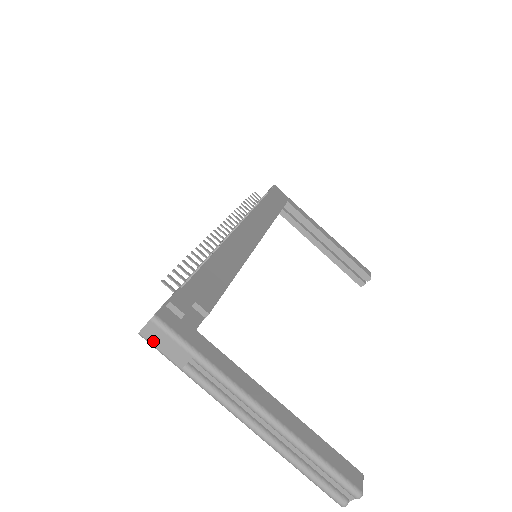
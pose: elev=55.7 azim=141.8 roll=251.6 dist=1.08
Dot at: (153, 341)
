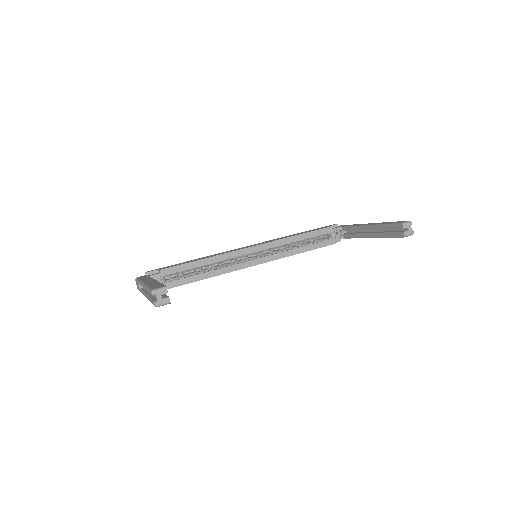
Dot at: occluded
